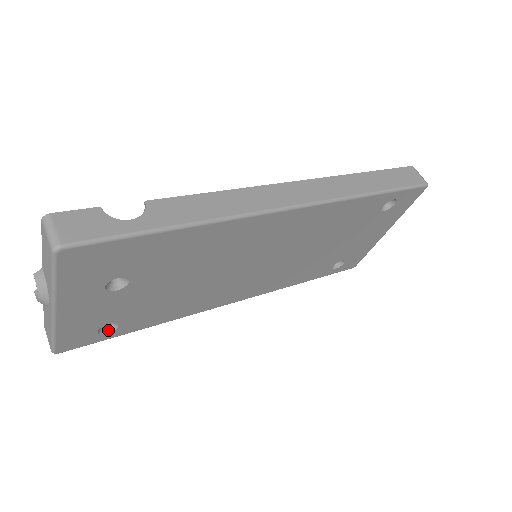
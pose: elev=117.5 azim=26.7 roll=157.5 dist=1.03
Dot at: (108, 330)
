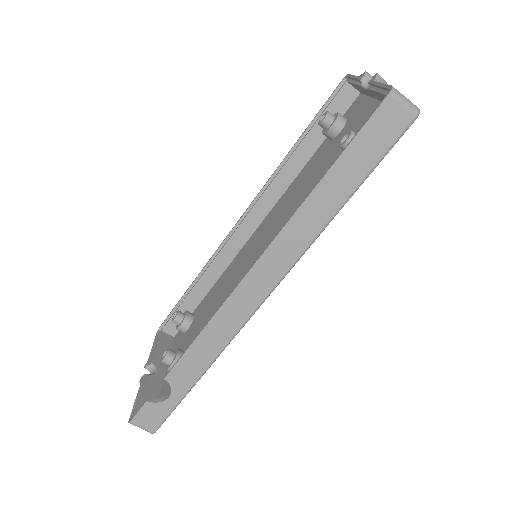
Dot at: occluded
